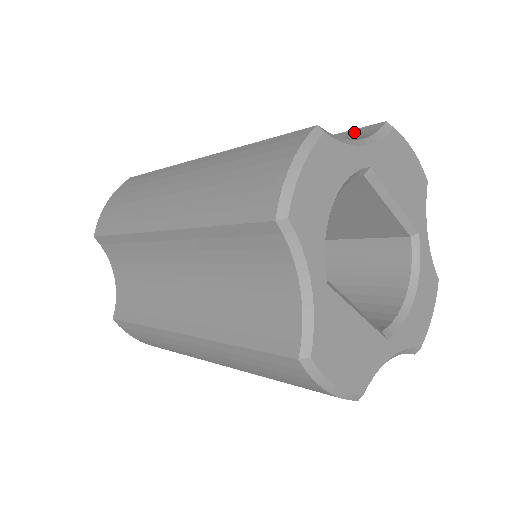
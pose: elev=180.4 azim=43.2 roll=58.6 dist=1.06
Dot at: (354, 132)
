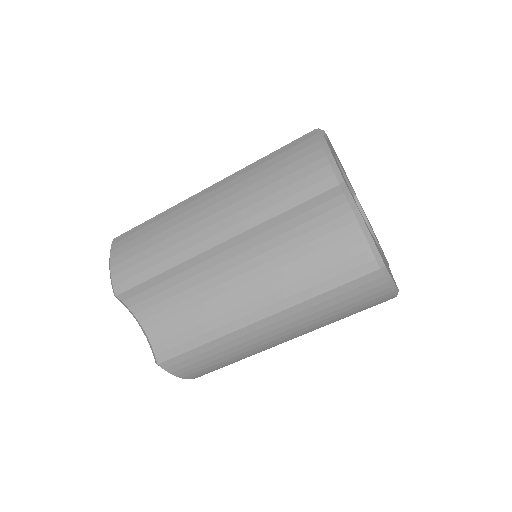
Dot at: occluded
